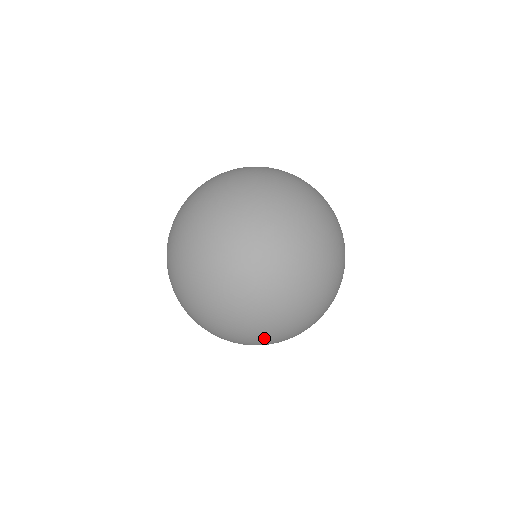
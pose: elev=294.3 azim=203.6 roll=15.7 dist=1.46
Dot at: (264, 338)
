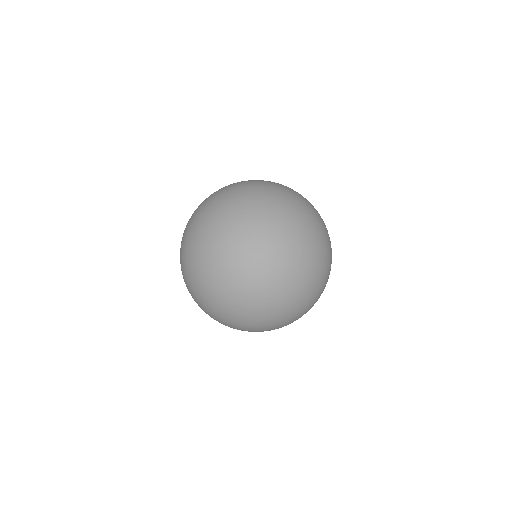
Dot at: occluded
